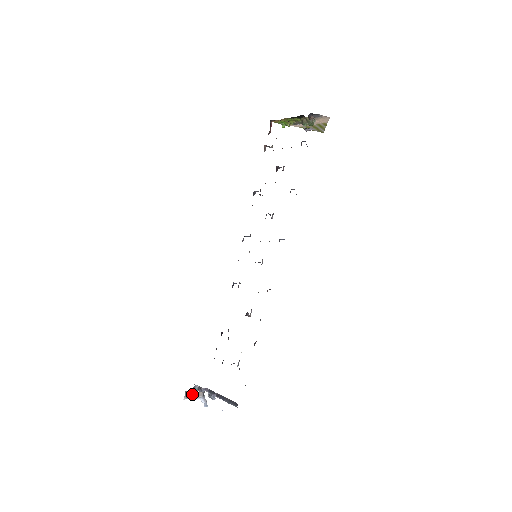
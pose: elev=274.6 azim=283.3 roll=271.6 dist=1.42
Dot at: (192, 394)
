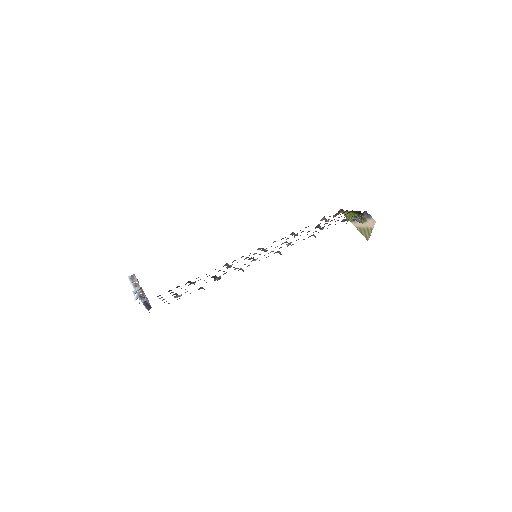
Dot at: (135, 282)
